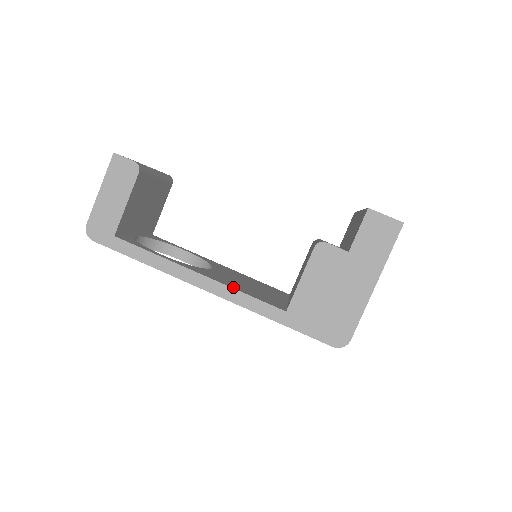
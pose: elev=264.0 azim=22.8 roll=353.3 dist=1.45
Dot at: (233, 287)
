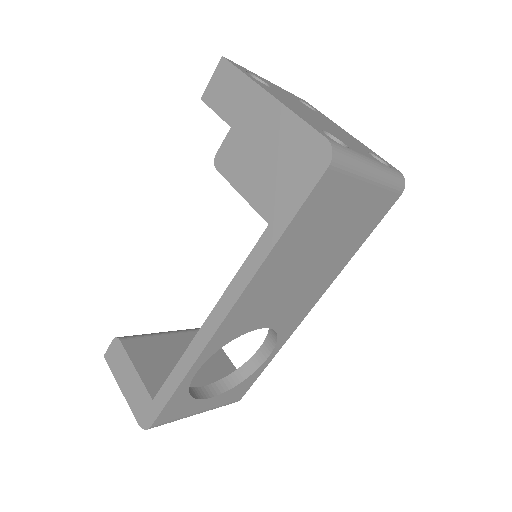
Dot at: (231, 287)
